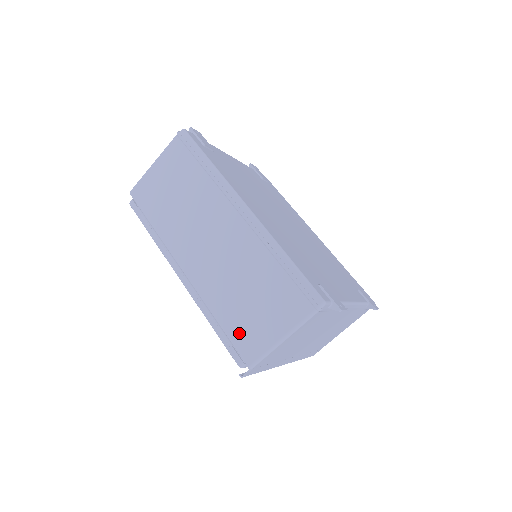
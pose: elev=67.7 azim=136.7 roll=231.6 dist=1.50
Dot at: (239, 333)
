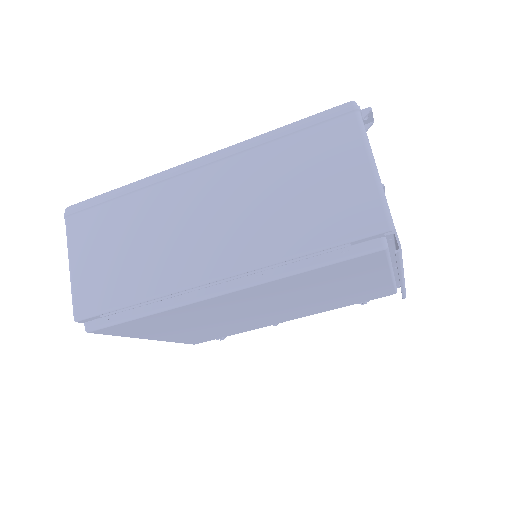
Dot at: (338, 224)
